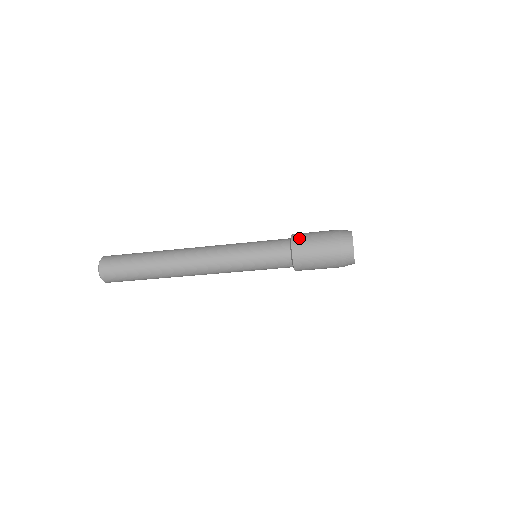
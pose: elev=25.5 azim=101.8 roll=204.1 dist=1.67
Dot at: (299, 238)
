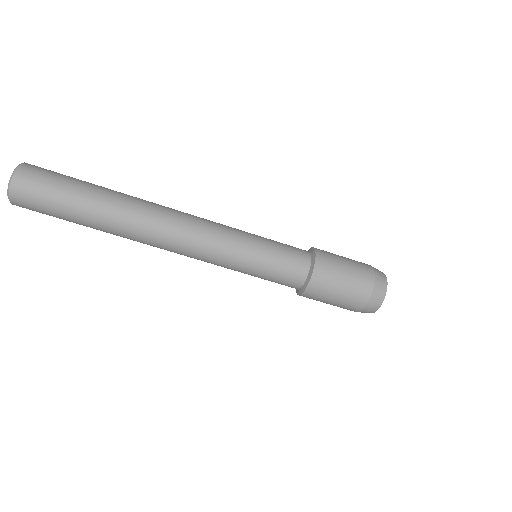
Dot at: occluded
